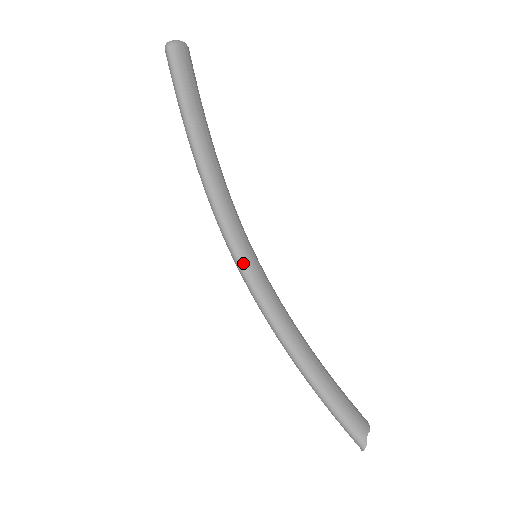
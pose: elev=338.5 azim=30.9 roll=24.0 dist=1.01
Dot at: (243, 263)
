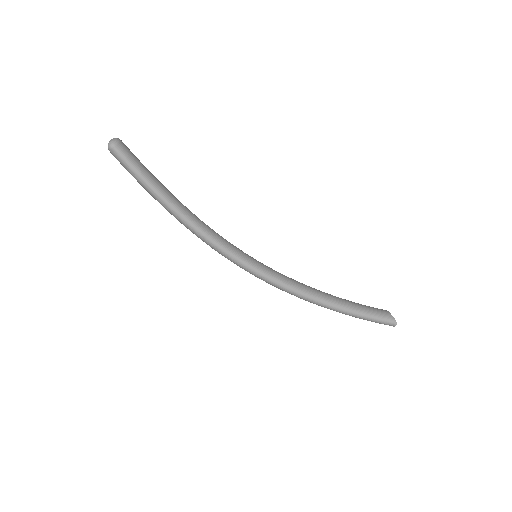
Dot at: (253, 265)
